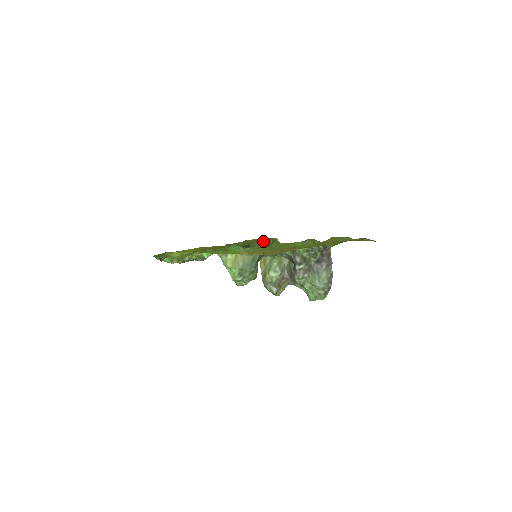
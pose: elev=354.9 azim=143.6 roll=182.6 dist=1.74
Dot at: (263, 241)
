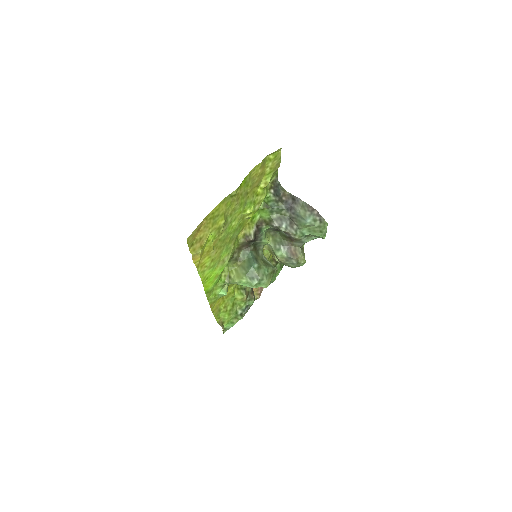
Dot at: occluded
